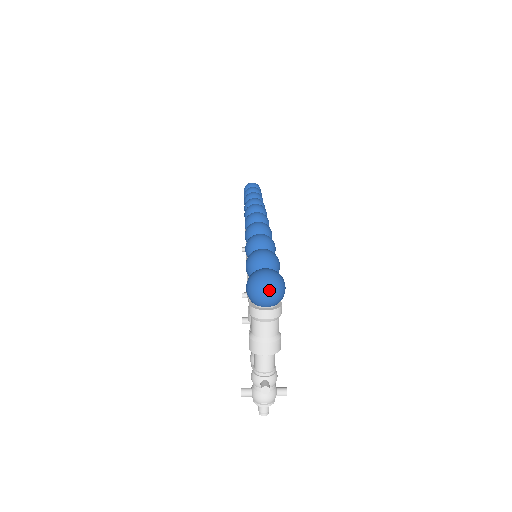
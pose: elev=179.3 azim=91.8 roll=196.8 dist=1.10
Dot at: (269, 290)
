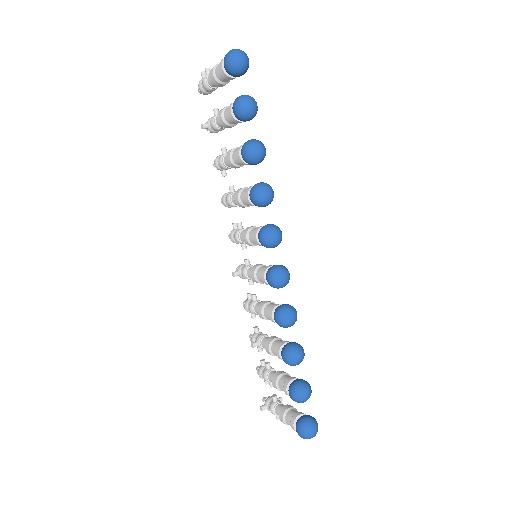
Dot at: occluded
